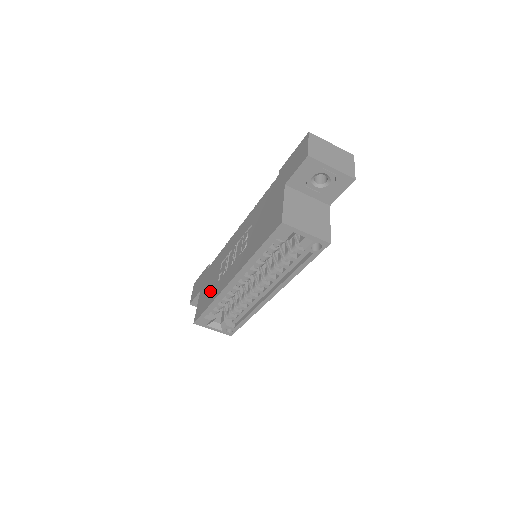
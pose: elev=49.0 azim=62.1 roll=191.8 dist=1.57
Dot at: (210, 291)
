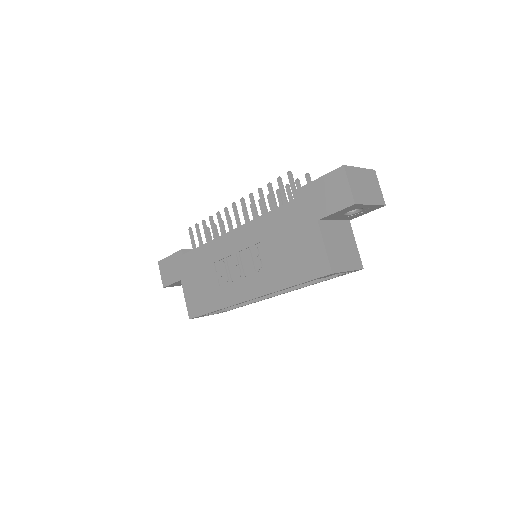
Dot at: (207, 293)
